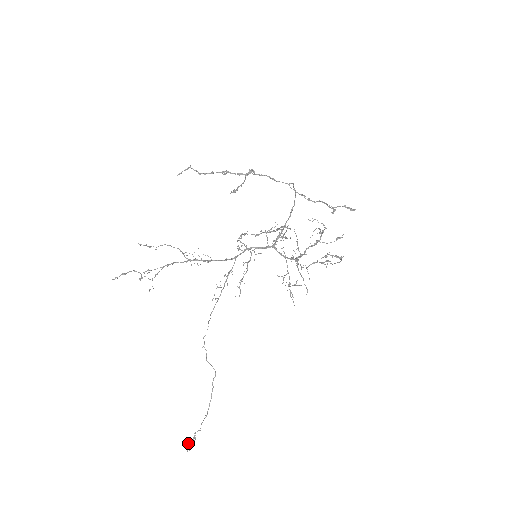
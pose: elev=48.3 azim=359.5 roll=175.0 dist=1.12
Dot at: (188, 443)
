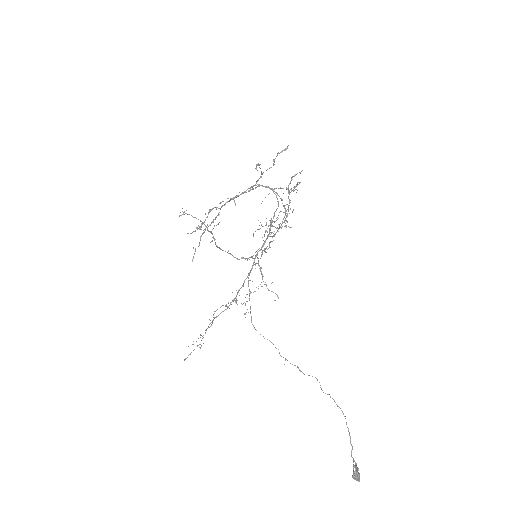
Dot at: (354, 472)
